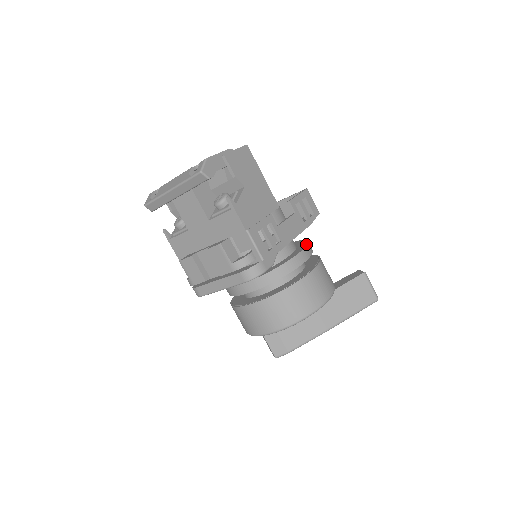
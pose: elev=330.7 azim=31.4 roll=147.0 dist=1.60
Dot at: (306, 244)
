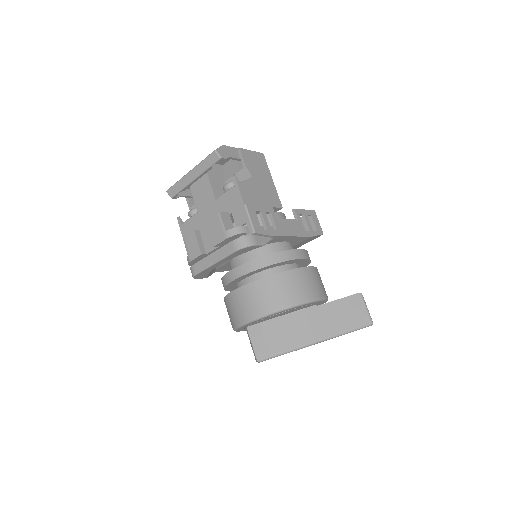
Dot at: (304, 250)
